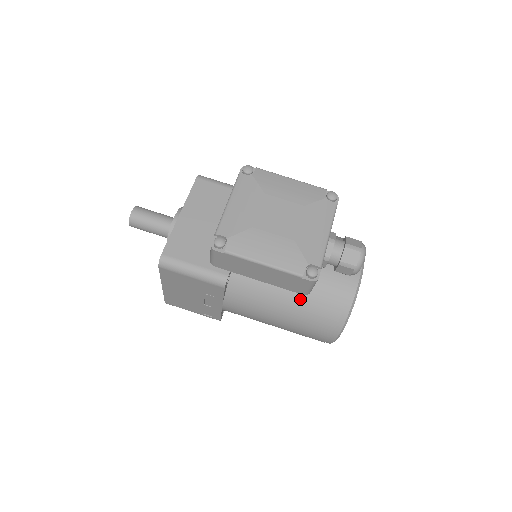
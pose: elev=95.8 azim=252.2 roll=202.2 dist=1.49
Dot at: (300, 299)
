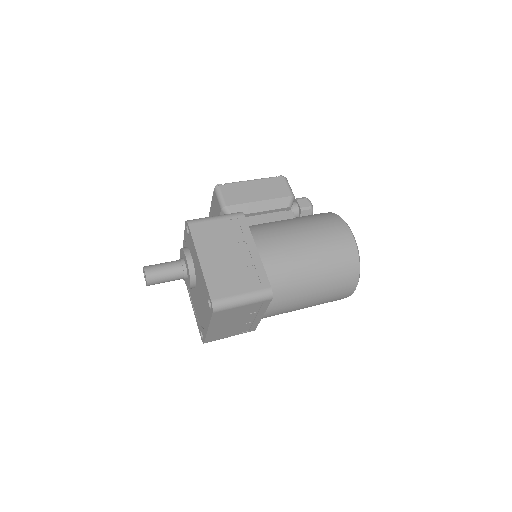
Dot at: (299, 219)
